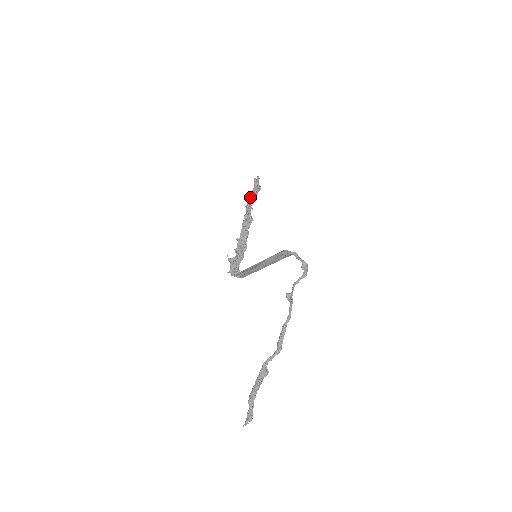
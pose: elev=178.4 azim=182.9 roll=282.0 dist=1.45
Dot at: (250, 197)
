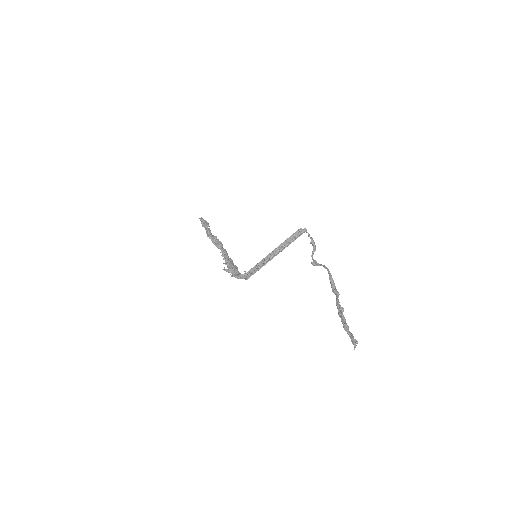
Dot at: (207, 229)
